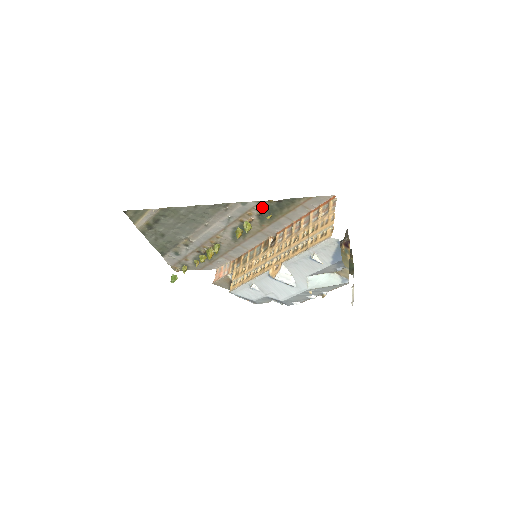
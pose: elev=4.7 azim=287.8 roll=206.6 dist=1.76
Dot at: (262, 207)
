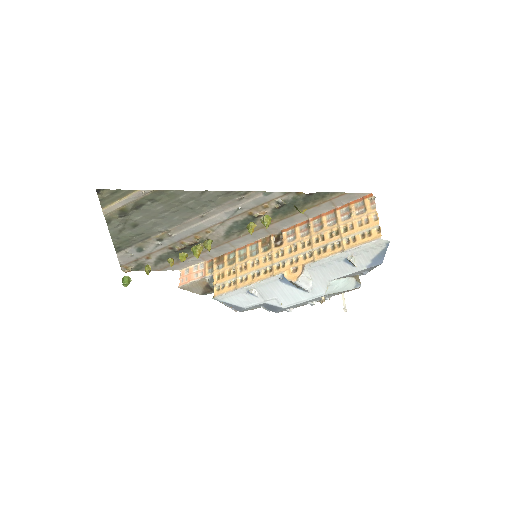
Dot at: (285, 199)
